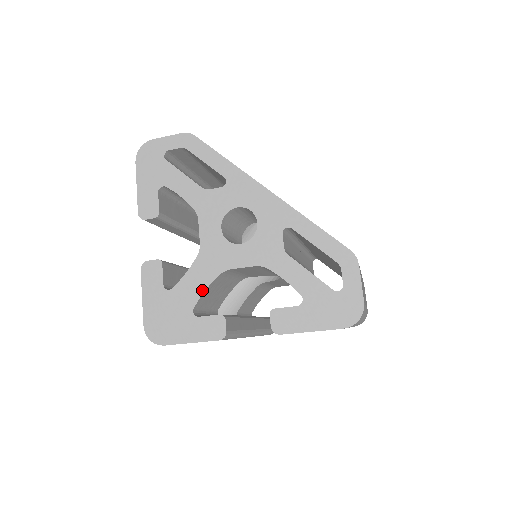
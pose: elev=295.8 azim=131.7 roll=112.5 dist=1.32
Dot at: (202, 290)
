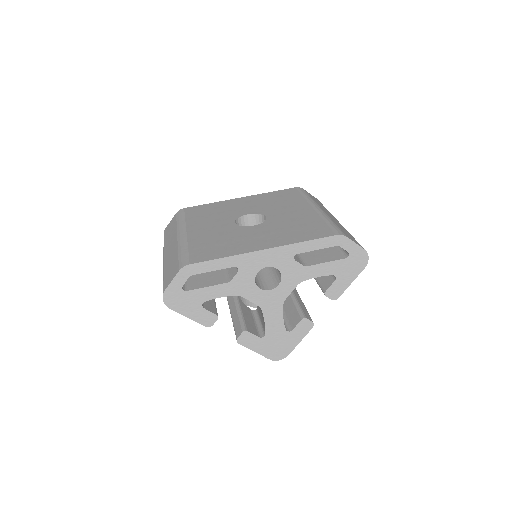
Dot at: (282, 320)
